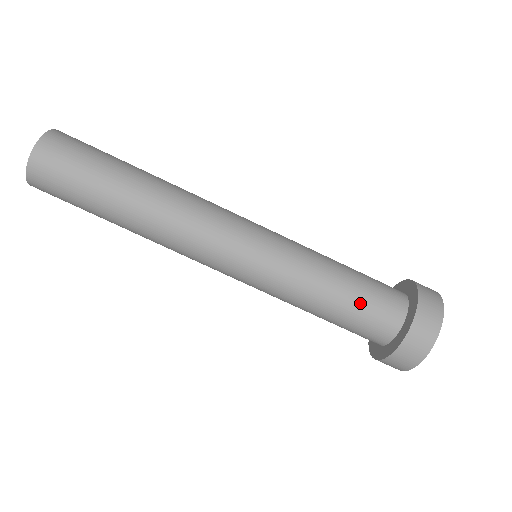
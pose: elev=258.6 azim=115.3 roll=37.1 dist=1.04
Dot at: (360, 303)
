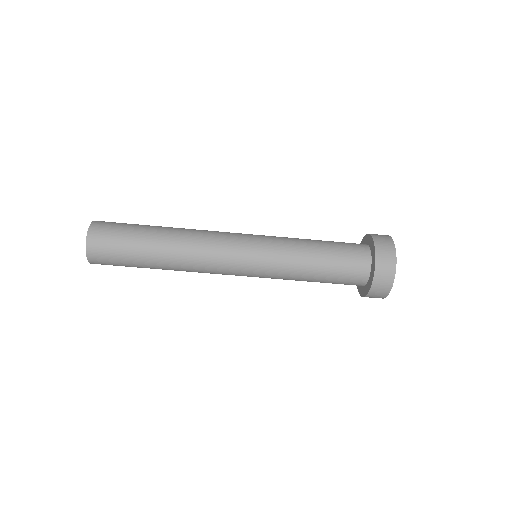
Dot at: (336, 249)
